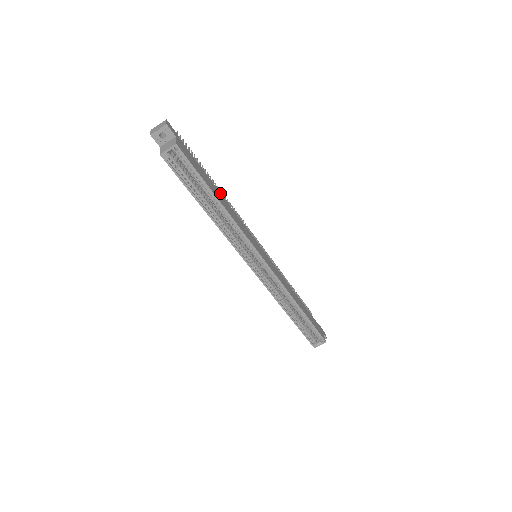
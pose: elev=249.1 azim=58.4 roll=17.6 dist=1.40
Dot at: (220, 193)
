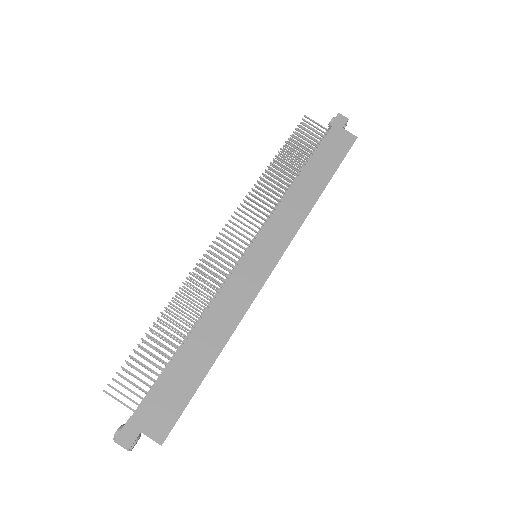
Dot at: (193, 335)
